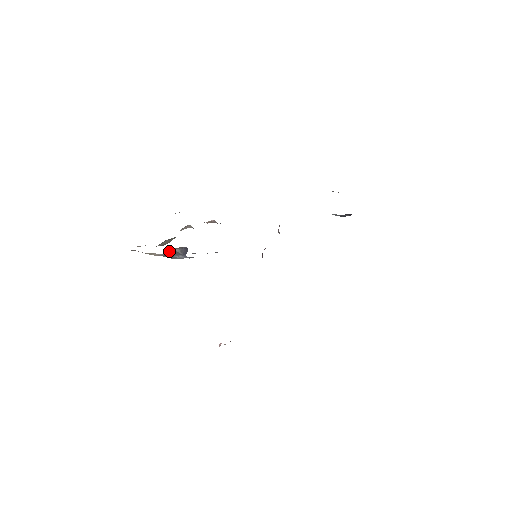
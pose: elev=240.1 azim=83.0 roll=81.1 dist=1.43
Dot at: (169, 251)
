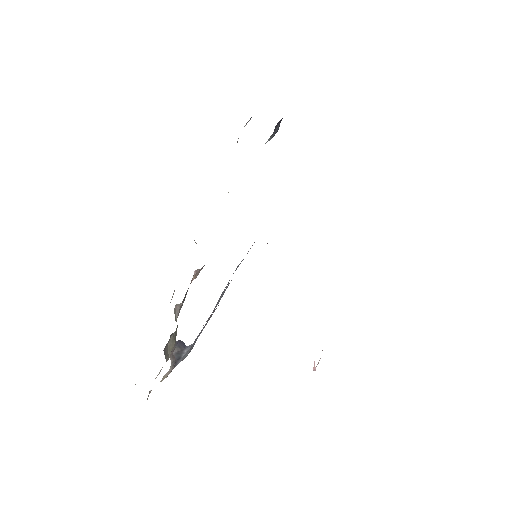
Dot at: (171, 359)
